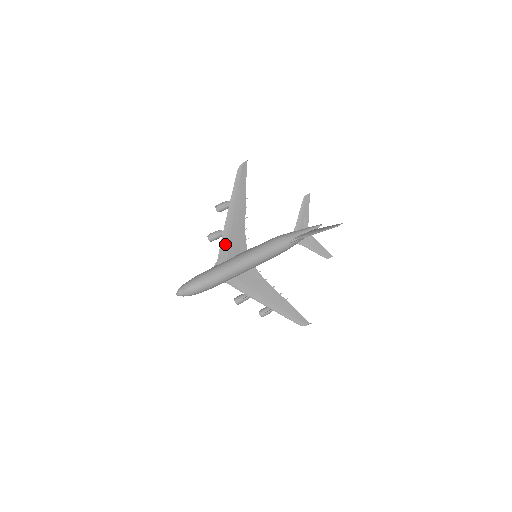
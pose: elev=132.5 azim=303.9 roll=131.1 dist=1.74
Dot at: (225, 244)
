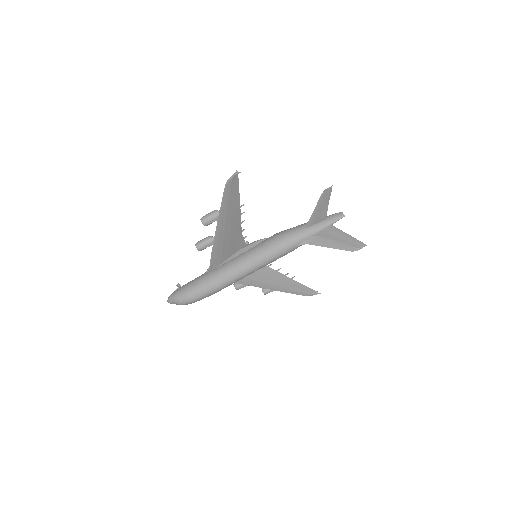
Dot at: (217, 253)
